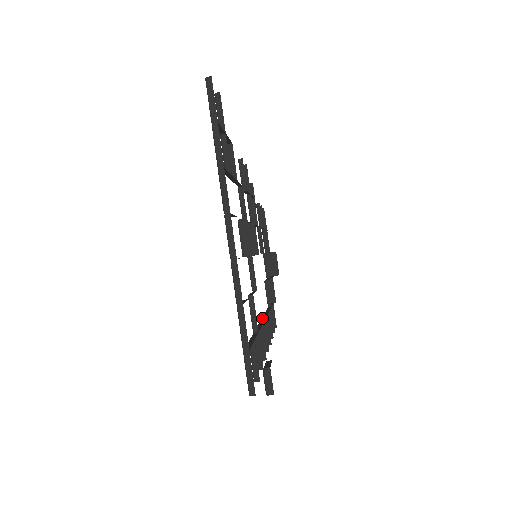
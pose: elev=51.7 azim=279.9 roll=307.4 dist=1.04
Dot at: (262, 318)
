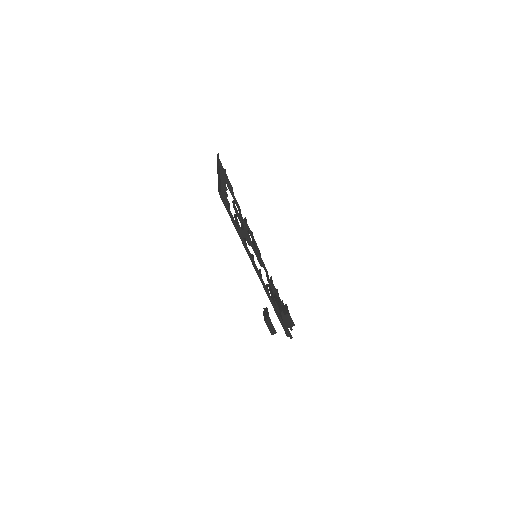
Dot at: occluded
